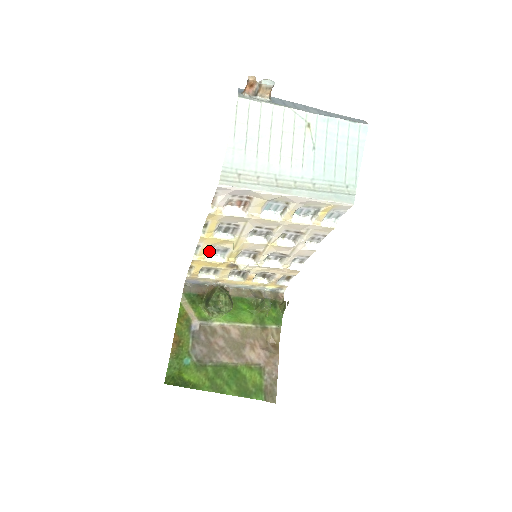
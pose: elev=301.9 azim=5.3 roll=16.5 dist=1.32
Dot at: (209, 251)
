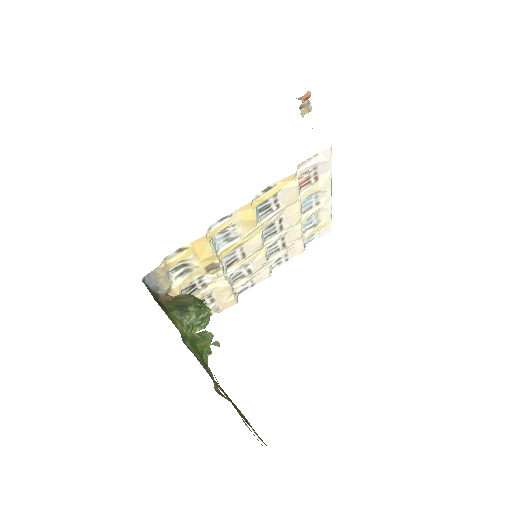
Dot at: (216, 233)
